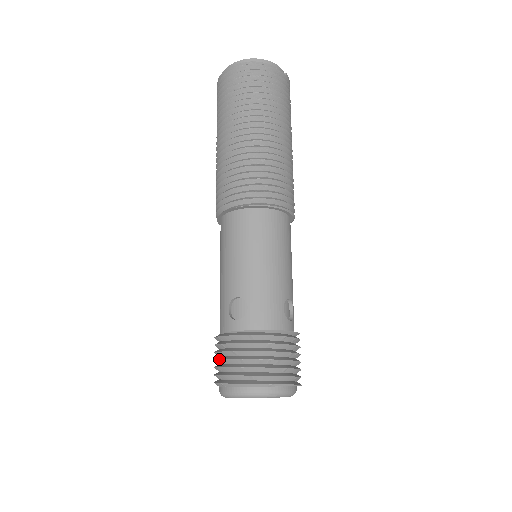
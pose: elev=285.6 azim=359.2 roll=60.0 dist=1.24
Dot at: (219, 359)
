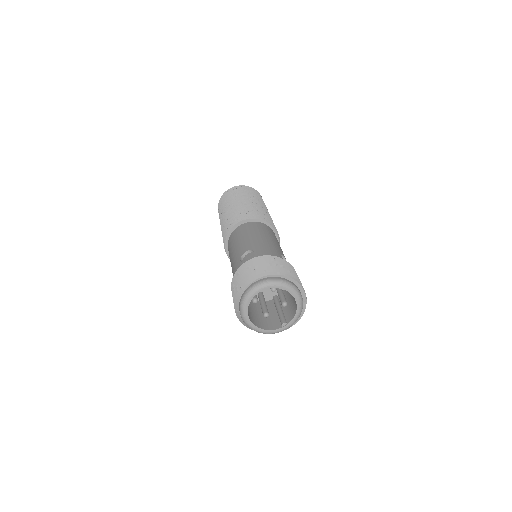
Dot at: (237, 280)
